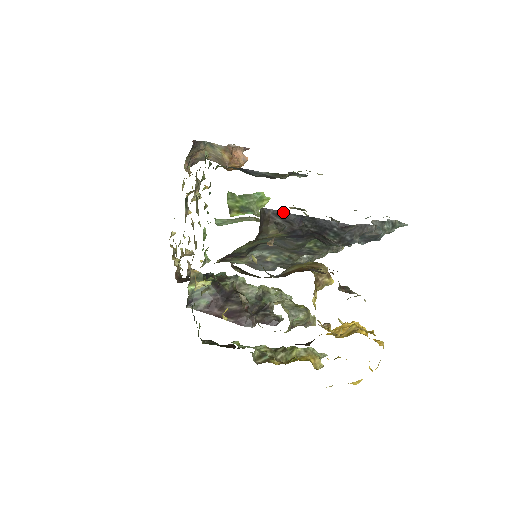
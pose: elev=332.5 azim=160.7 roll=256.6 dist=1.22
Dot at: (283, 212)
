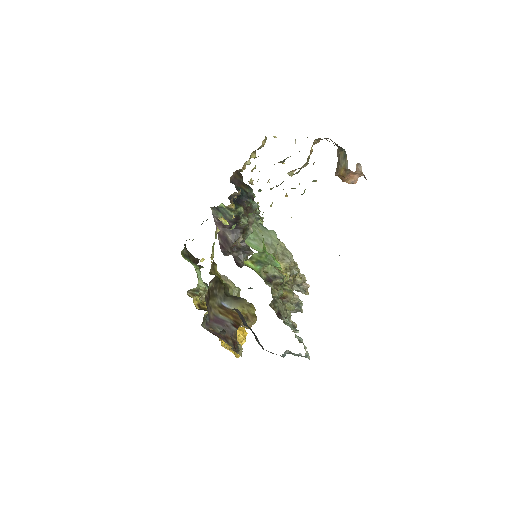
Dot at: occluded
